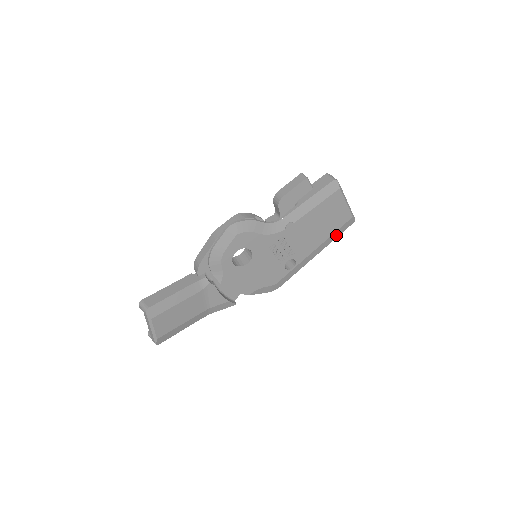
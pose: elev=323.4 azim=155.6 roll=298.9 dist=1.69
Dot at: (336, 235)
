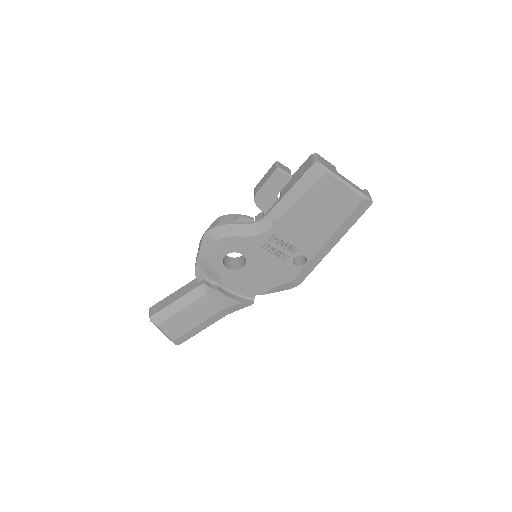
Dot at: (351, 222)
